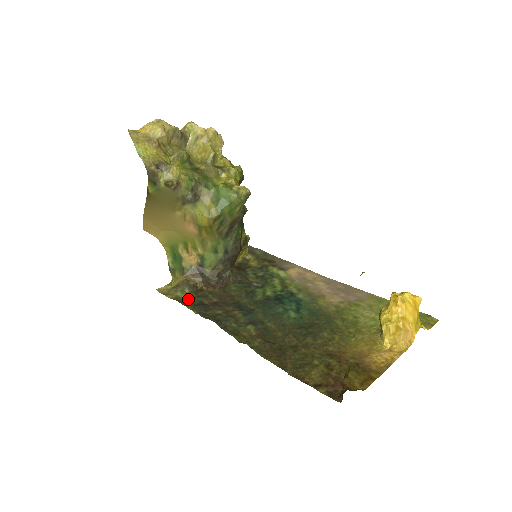
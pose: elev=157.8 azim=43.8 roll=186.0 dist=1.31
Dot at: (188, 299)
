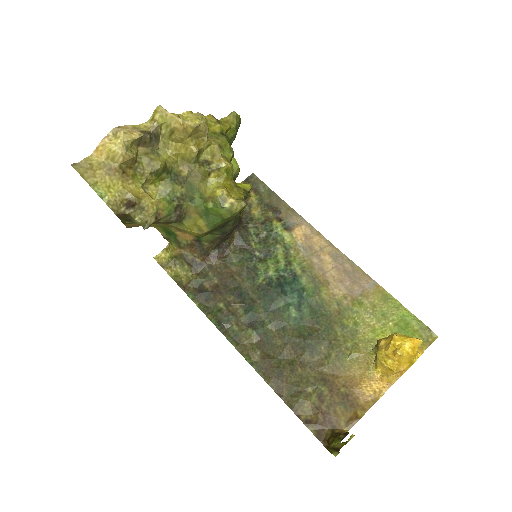
Dot at: (188, 280)
